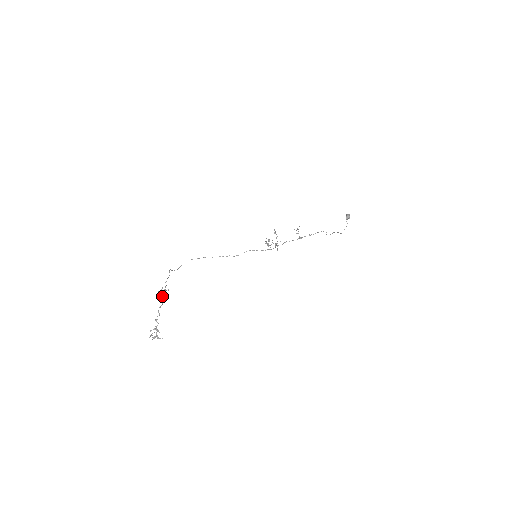
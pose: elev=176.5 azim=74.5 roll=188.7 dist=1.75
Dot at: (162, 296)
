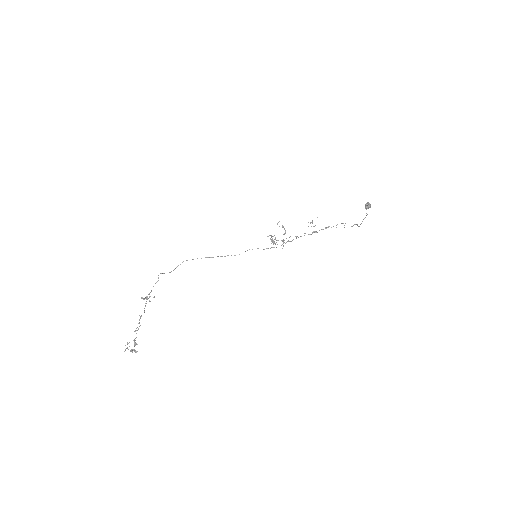
Dot at: occluded
